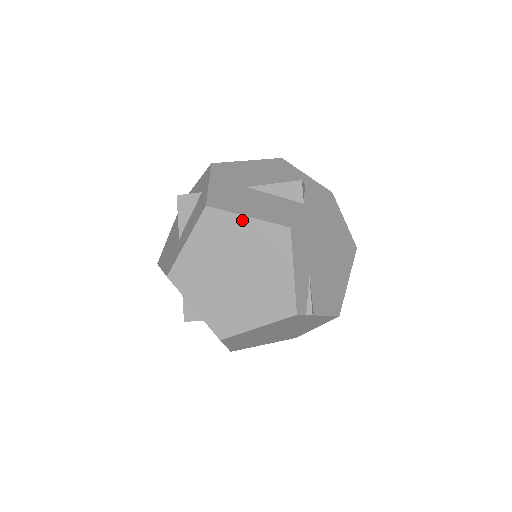
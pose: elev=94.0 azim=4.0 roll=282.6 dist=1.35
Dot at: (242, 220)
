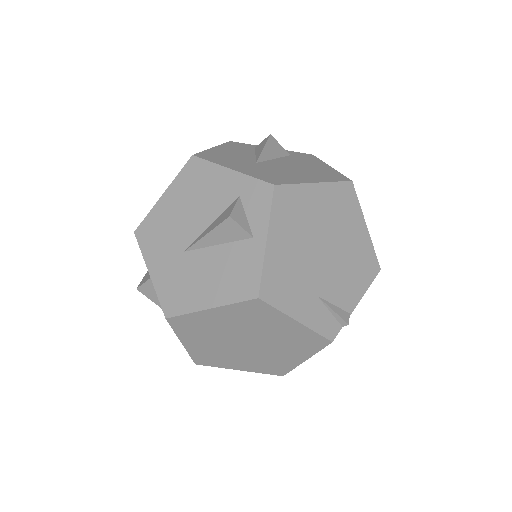
Dot at: (208, 313)
